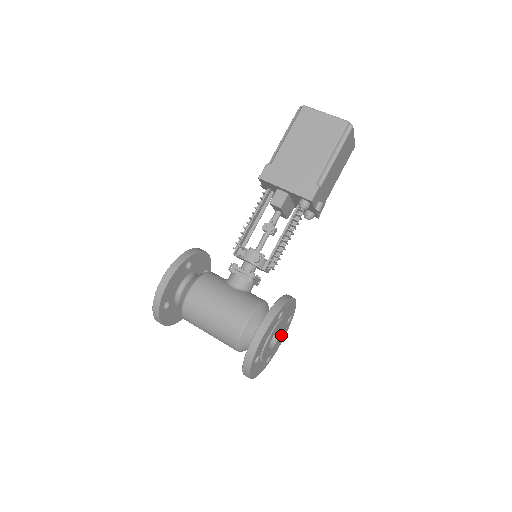
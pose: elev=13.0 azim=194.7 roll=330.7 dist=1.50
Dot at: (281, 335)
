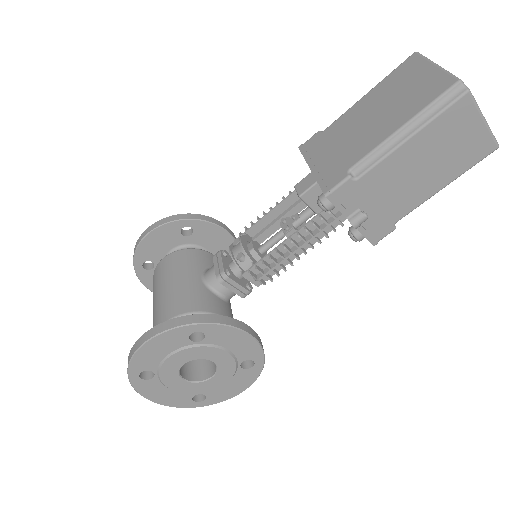
Dot at: (225, 377)
